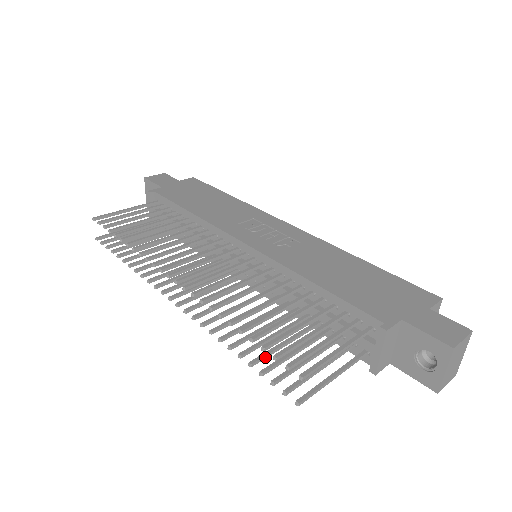
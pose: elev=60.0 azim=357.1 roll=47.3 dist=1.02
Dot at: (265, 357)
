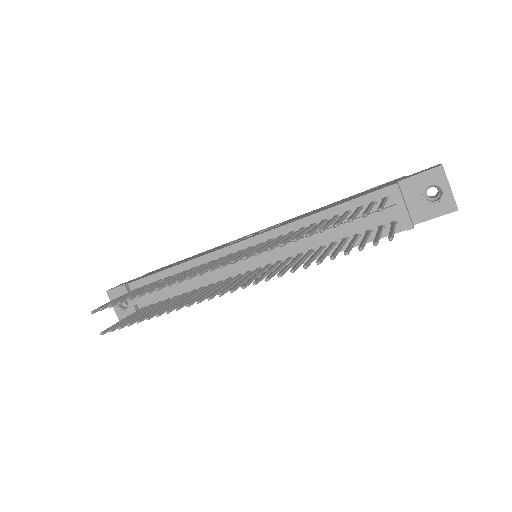
Dot at: (336, 254)
